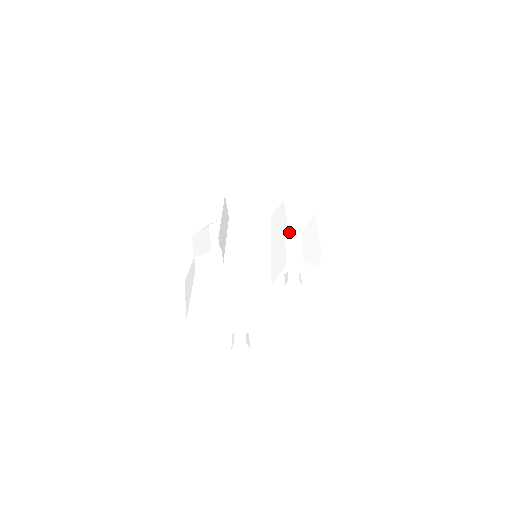
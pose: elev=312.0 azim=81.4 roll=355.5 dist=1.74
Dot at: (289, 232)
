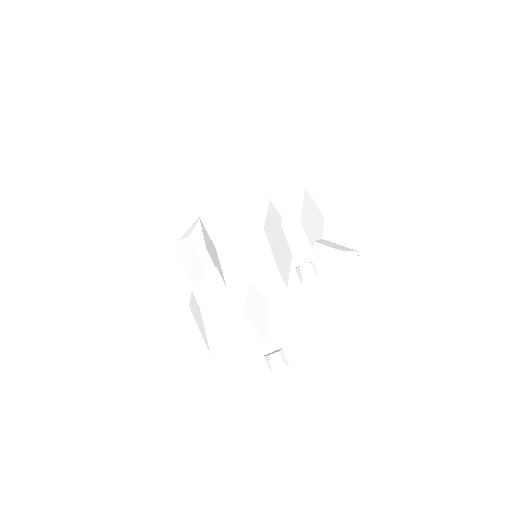
Dot at: (286, 225)
